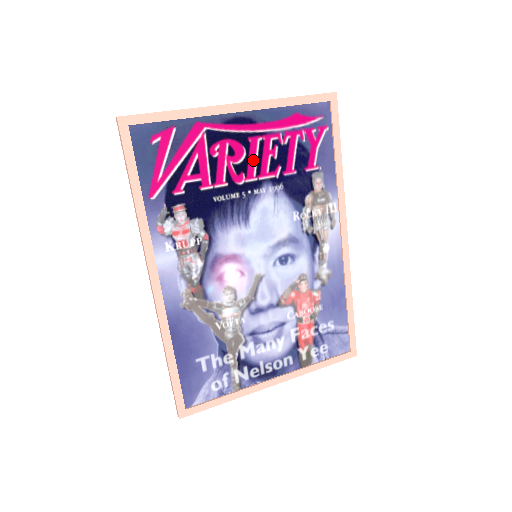
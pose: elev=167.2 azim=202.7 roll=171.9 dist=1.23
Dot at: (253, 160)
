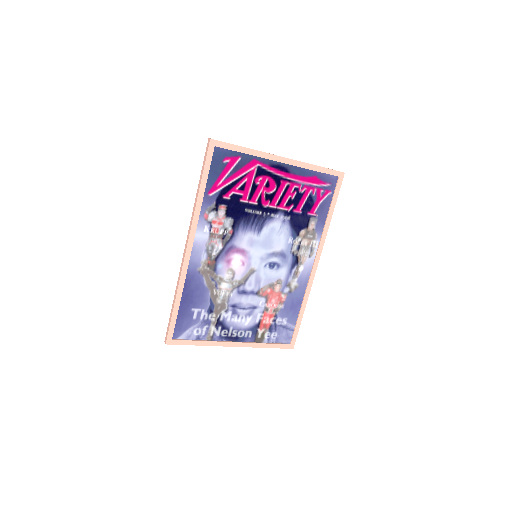
Dot at: (278, 195)
